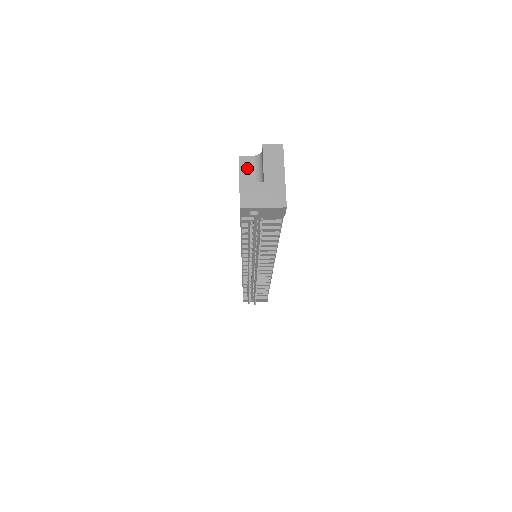
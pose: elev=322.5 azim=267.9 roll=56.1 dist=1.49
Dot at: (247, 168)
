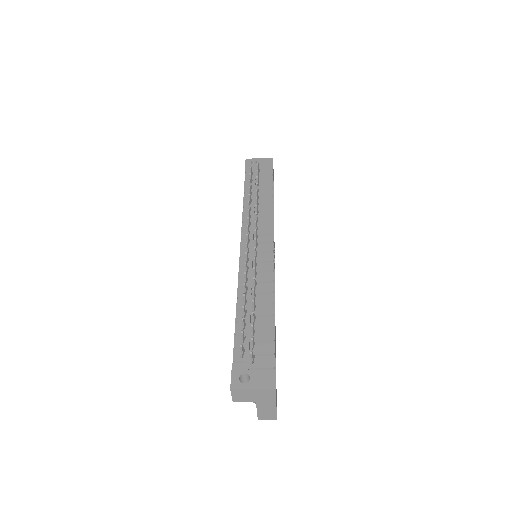
Dot at: occluded
